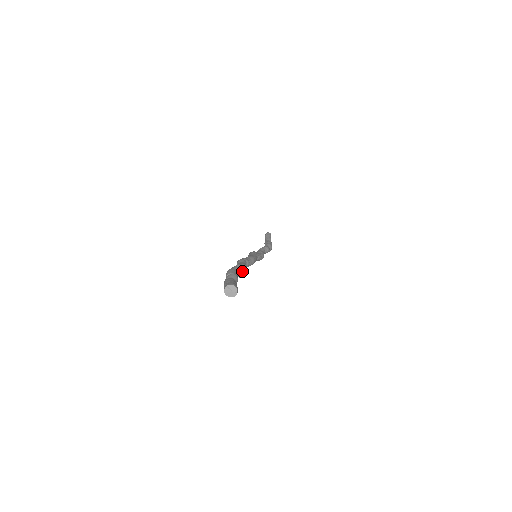
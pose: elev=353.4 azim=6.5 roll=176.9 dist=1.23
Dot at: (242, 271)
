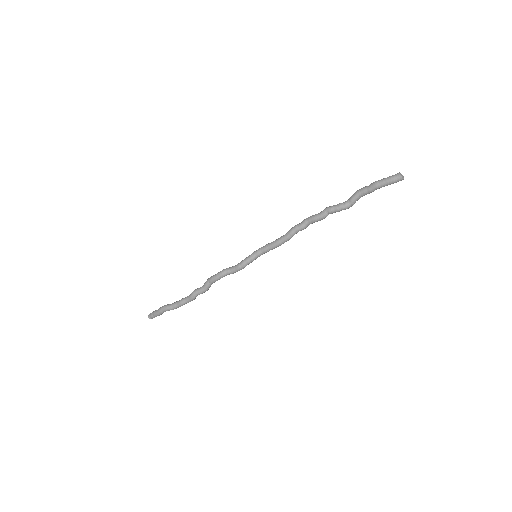
Dot at: occluded
